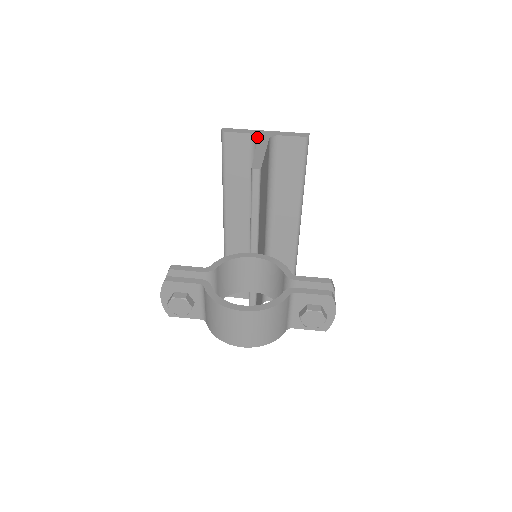
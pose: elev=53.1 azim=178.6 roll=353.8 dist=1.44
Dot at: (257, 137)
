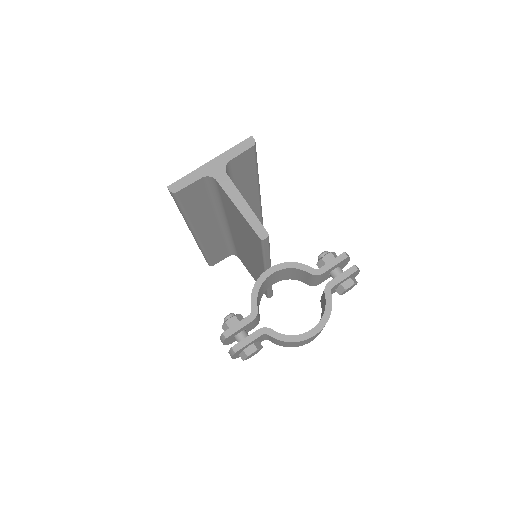
Dot at: (213, 178)
